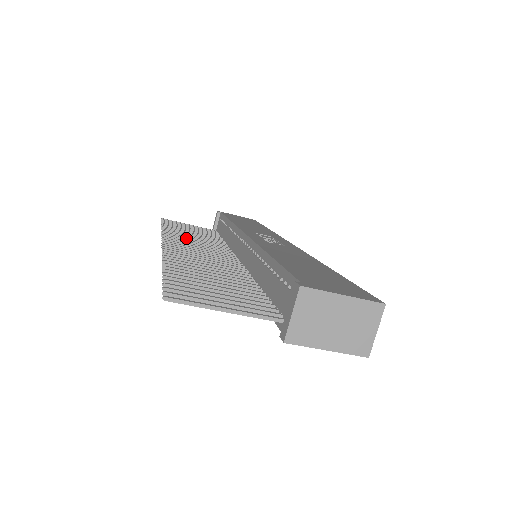
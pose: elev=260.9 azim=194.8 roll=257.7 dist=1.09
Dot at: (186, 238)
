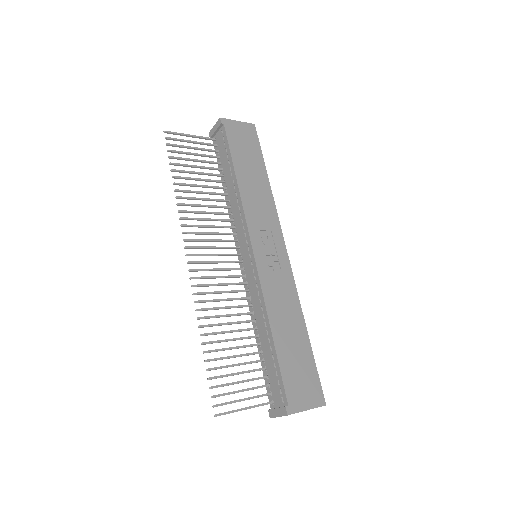
Dot at: (199, 219)
